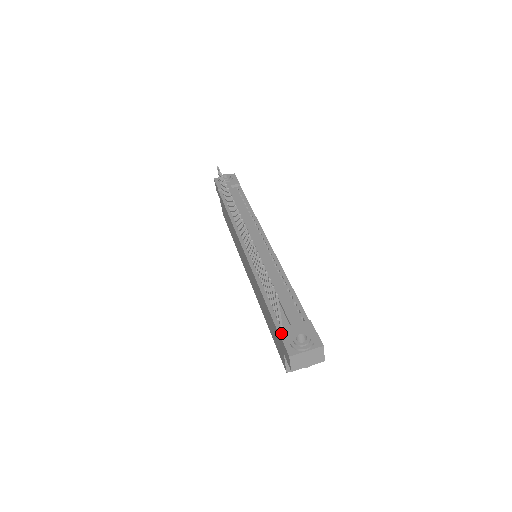
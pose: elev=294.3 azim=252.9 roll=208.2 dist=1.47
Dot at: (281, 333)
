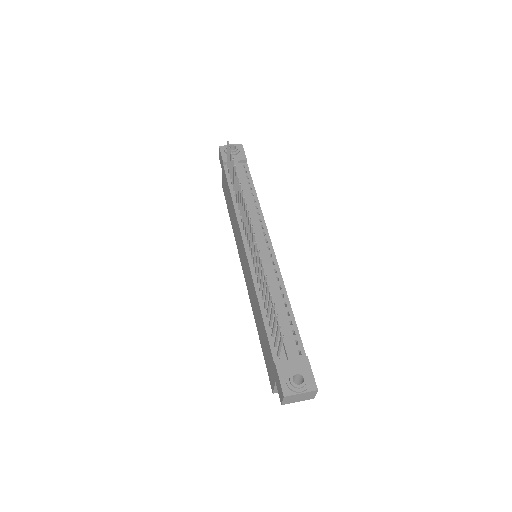
Dot at: (278, 367)
